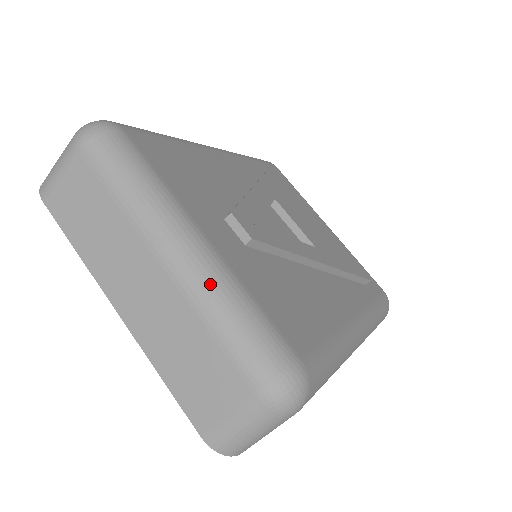
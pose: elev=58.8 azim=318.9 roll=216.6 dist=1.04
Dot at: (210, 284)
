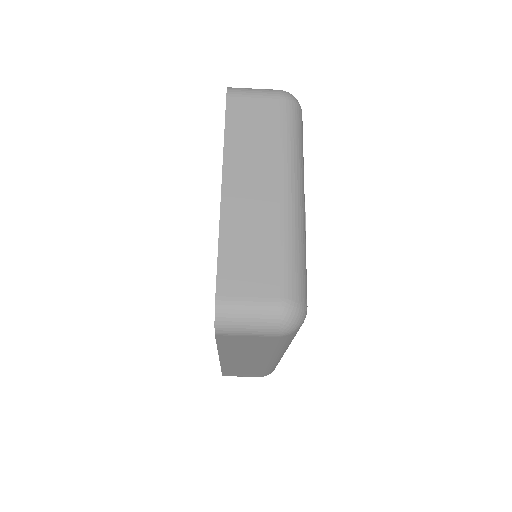
Dot at: (299, 226)
